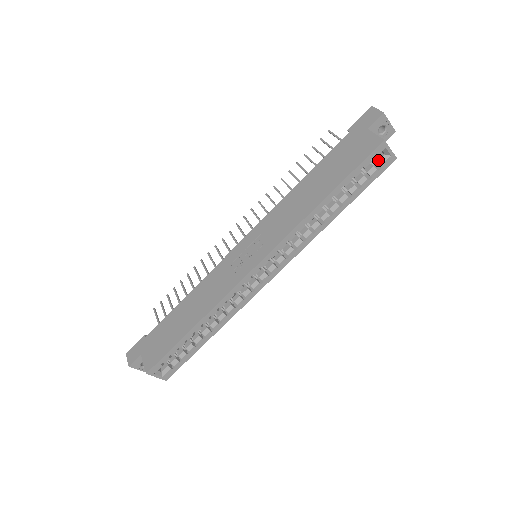
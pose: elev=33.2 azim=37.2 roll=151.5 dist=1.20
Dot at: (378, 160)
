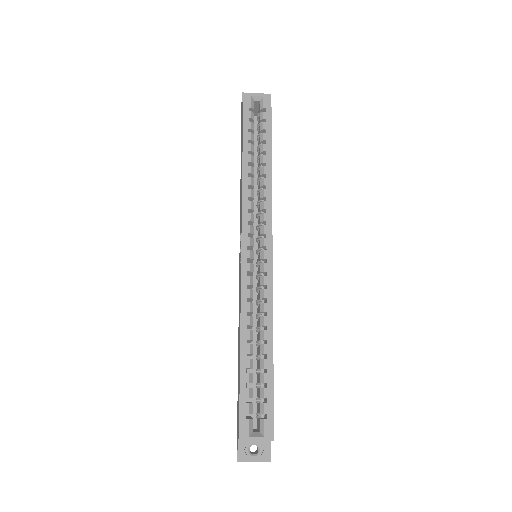
Dot at: (259, 108)
